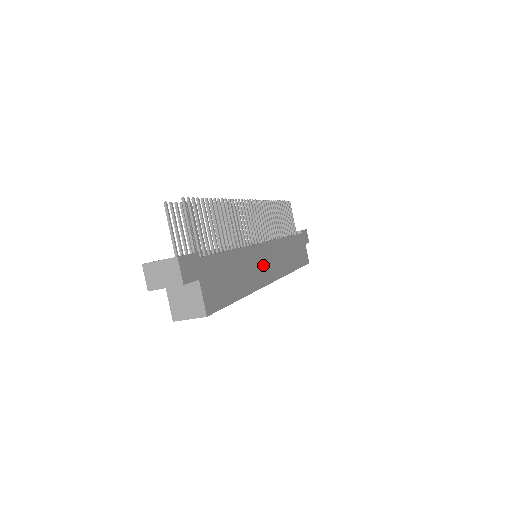
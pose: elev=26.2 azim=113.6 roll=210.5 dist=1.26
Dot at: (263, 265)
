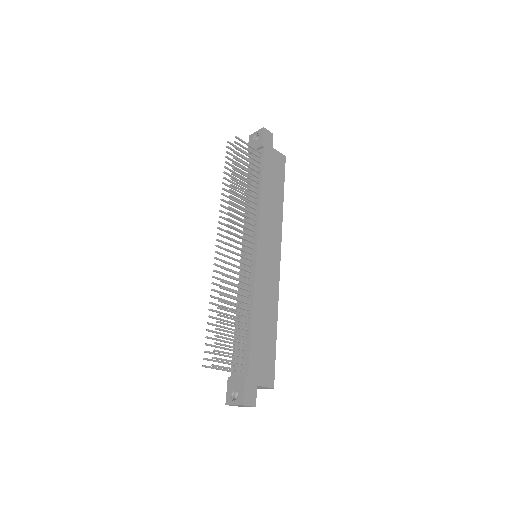
Dot at: (268, 273)
